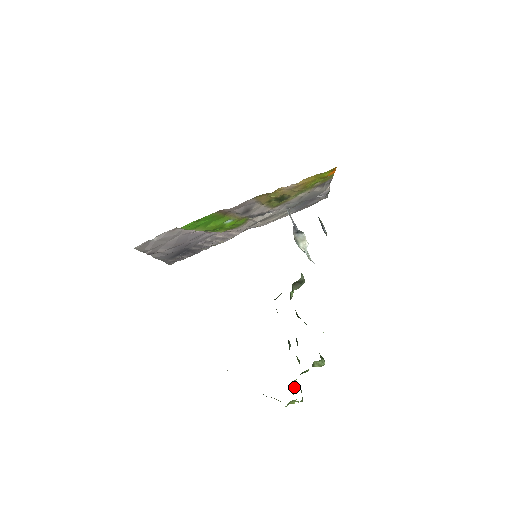
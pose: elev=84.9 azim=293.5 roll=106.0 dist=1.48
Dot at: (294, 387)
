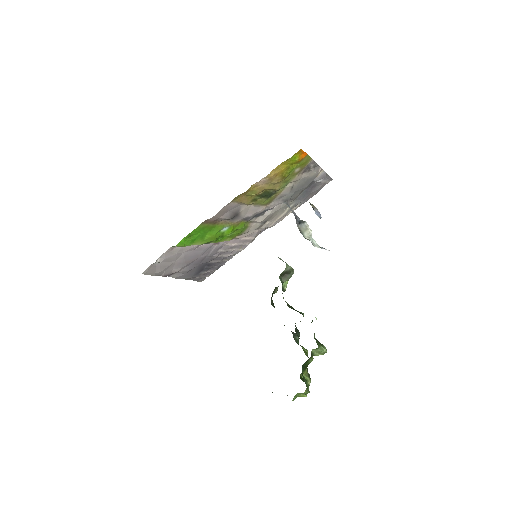
Dot at: (303, 379)
